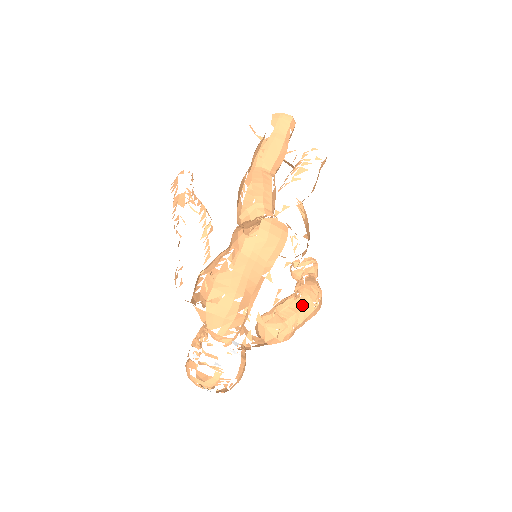
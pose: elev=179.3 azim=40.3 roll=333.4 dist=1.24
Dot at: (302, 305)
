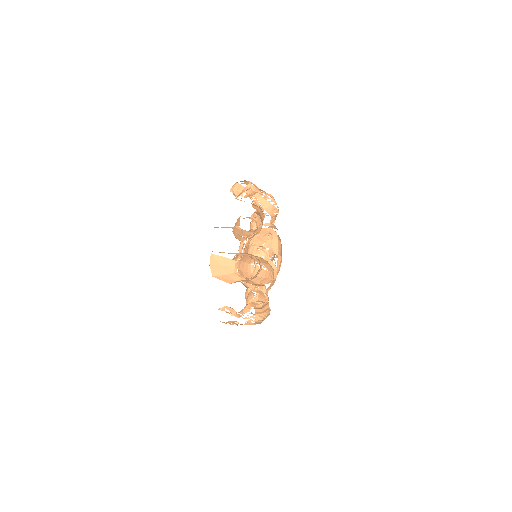
Dot at: (274, 220)
